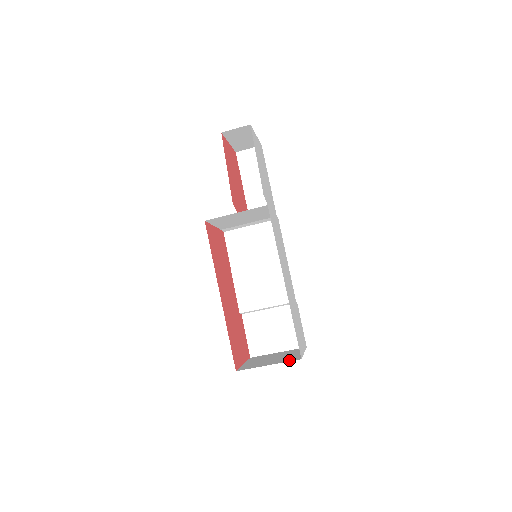
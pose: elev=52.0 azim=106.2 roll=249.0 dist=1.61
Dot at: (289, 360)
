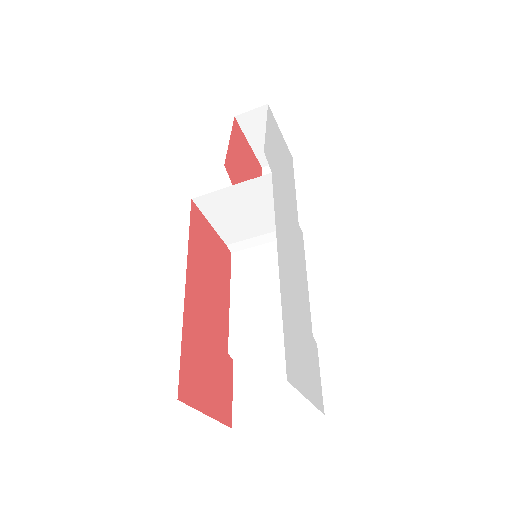
Dot at: occluded
